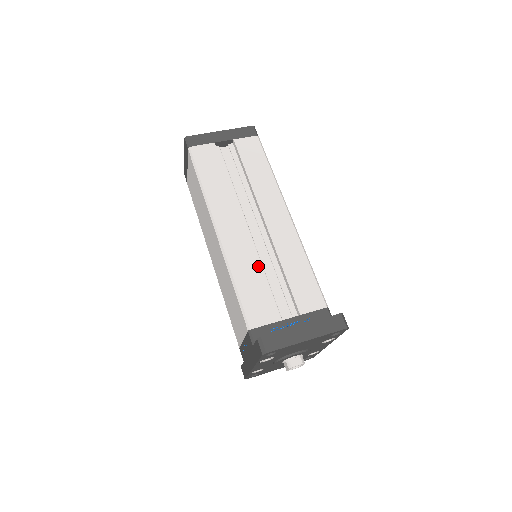
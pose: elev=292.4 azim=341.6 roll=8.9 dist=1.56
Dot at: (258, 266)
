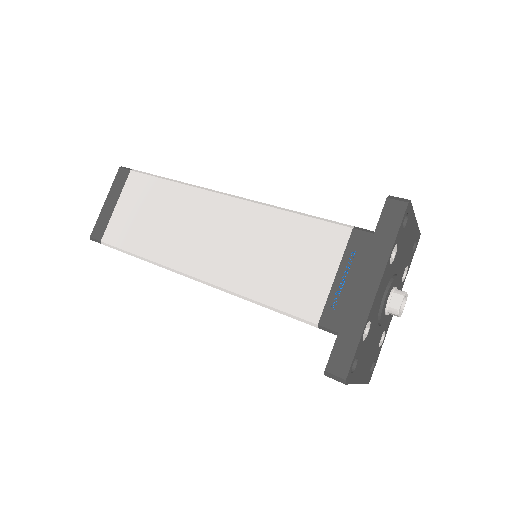
Dot at: occluded
